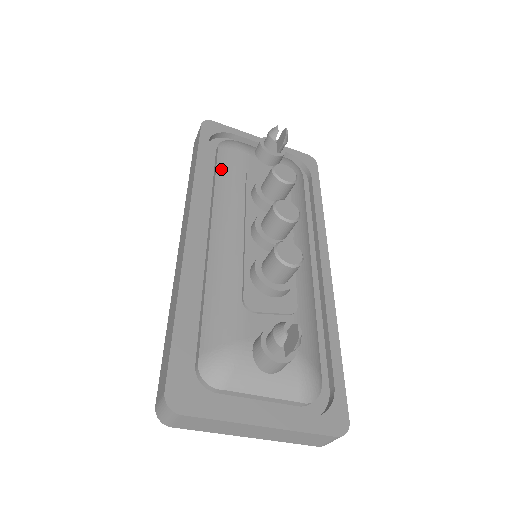
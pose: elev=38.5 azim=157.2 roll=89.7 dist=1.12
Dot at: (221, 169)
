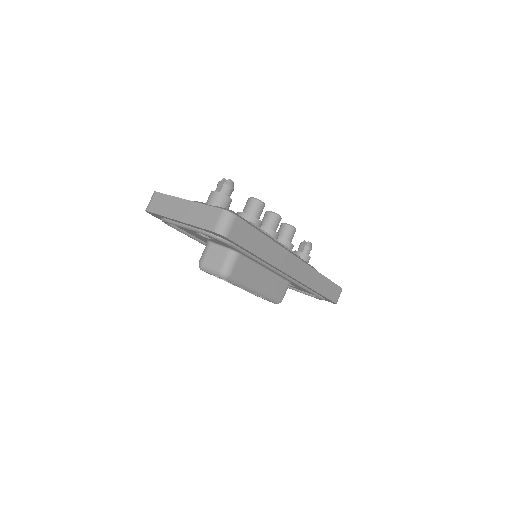
Dot at: occluded
